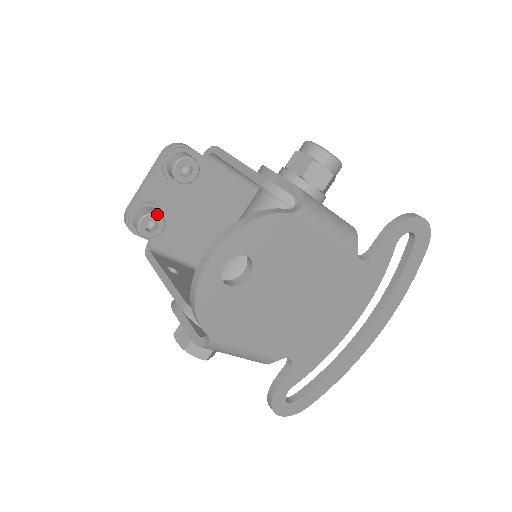
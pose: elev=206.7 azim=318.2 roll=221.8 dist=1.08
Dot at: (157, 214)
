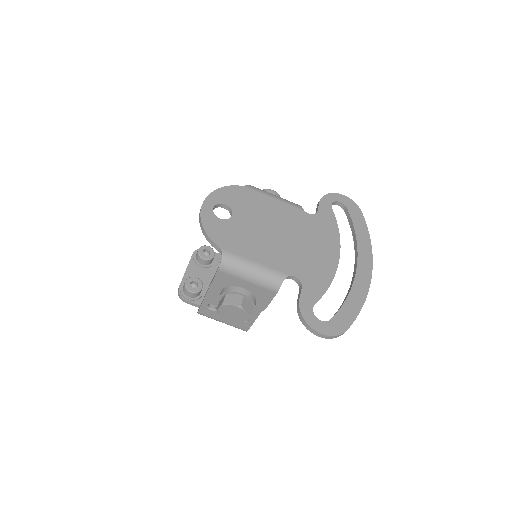
Dot at: (195, 277)
